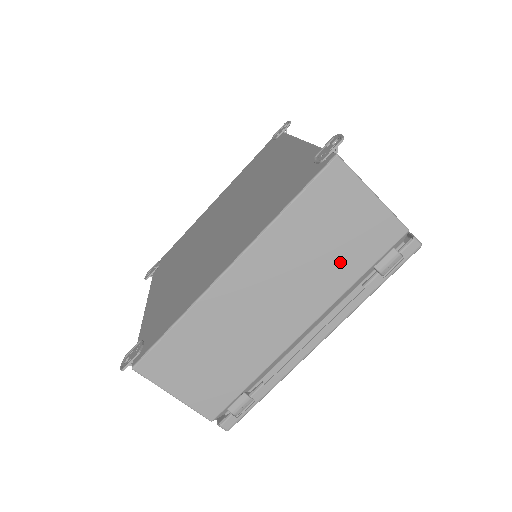
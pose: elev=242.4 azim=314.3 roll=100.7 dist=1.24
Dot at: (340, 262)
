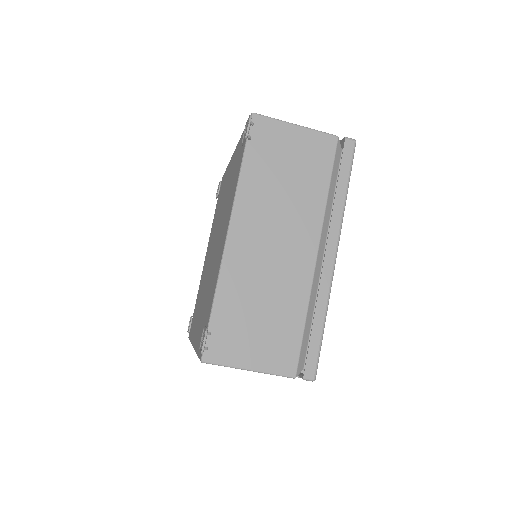
Dot at: occluded
